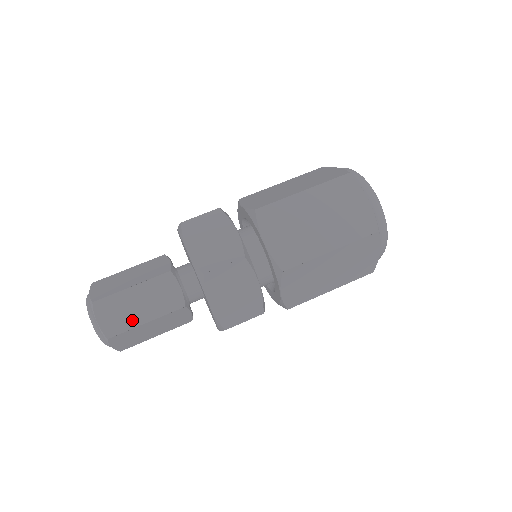
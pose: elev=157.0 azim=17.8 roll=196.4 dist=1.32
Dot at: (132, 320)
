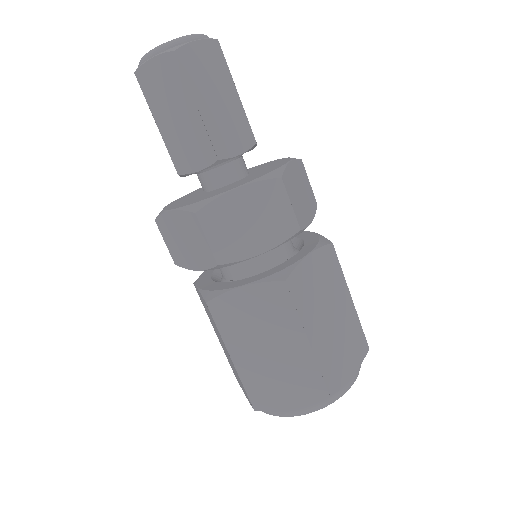
Dot at: occluded
